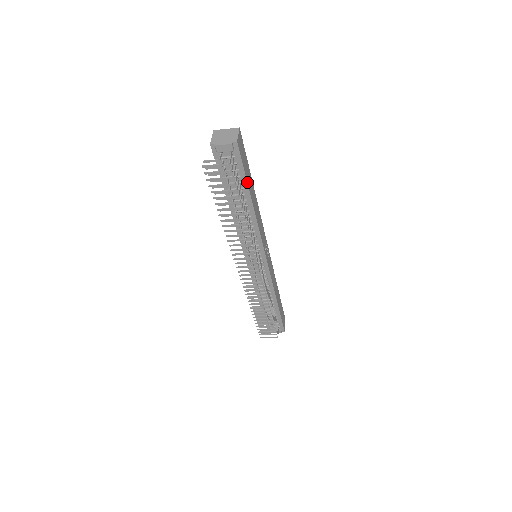
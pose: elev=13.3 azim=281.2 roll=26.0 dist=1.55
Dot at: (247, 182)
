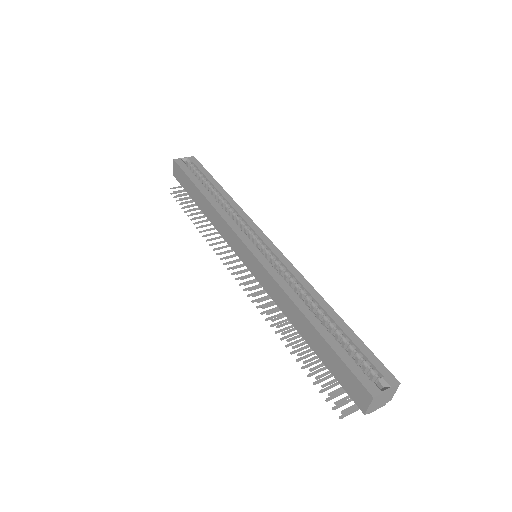
Dot at: occluded
